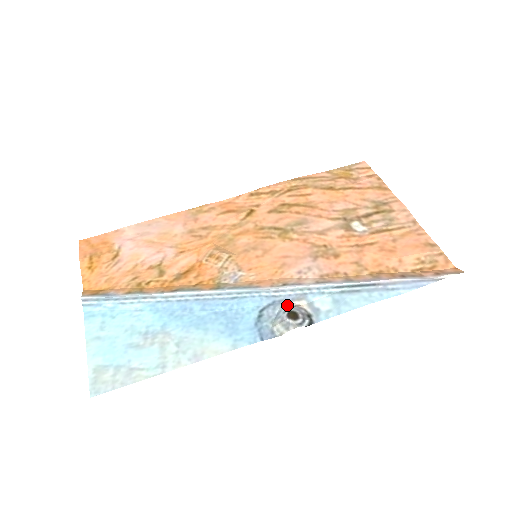
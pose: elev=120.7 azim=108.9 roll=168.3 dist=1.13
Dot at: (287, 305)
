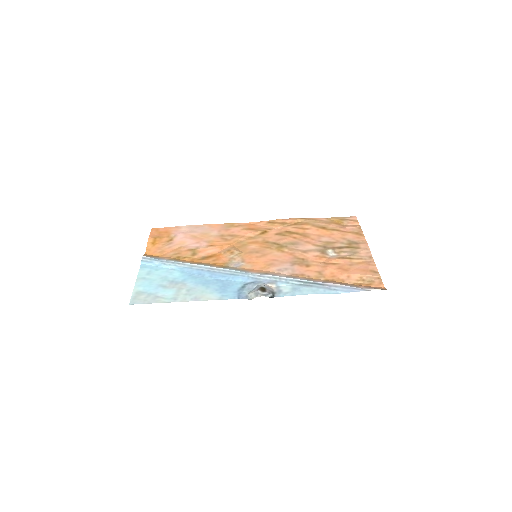
Dot at: occluded
